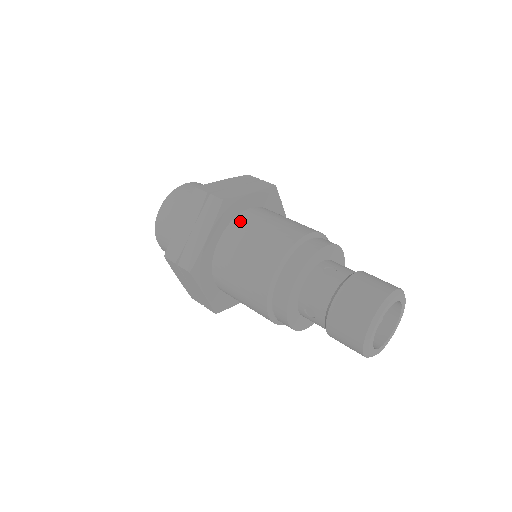
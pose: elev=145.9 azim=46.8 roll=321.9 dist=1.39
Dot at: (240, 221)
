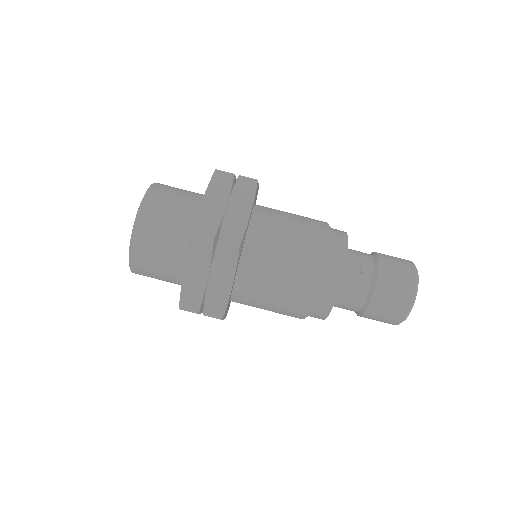
Dot at: (252, 249)
